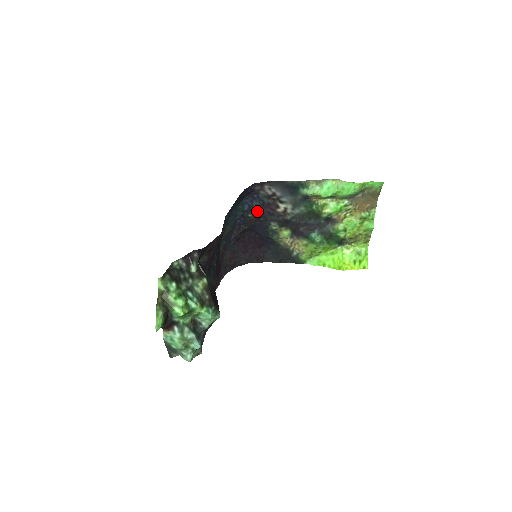
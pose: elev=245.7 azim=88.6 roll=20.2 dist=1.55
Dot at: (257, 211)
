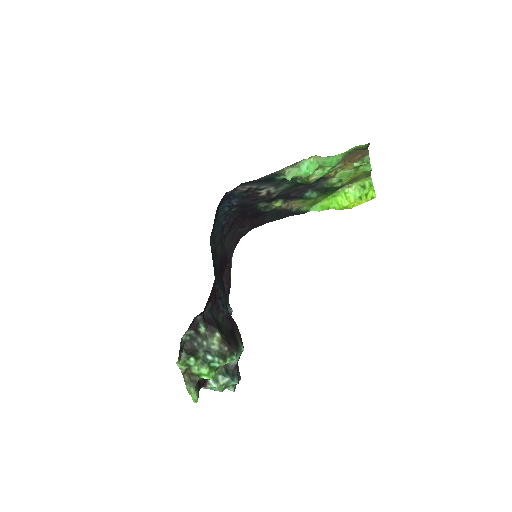
Dot at: (239, 204)
